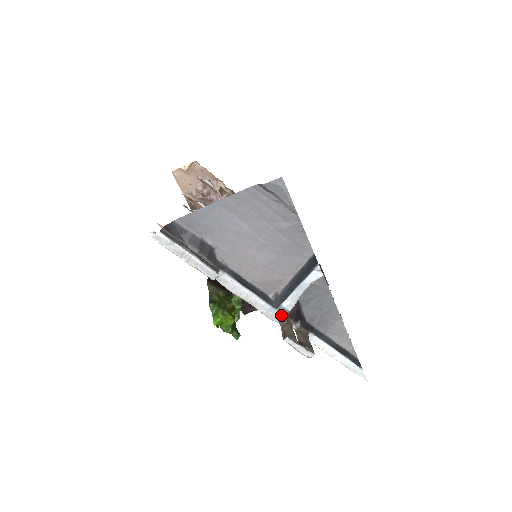
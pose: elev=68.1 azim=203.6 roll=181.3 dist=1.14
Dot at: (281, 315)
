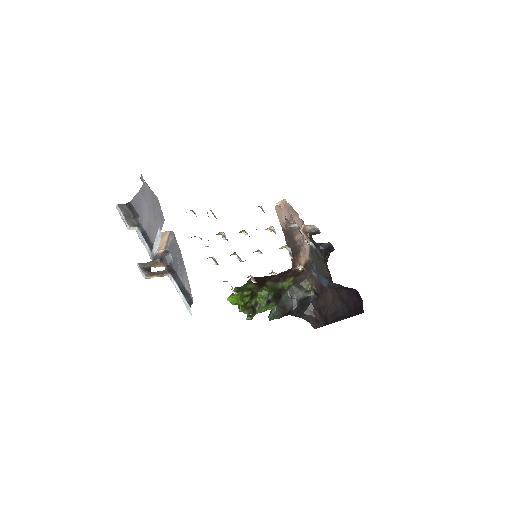
Dot at: (152, 256)
